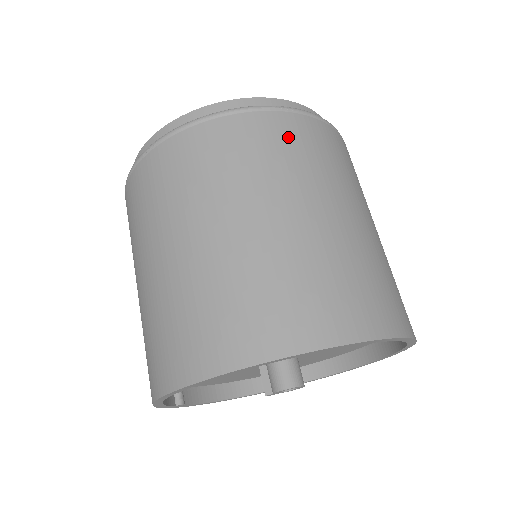
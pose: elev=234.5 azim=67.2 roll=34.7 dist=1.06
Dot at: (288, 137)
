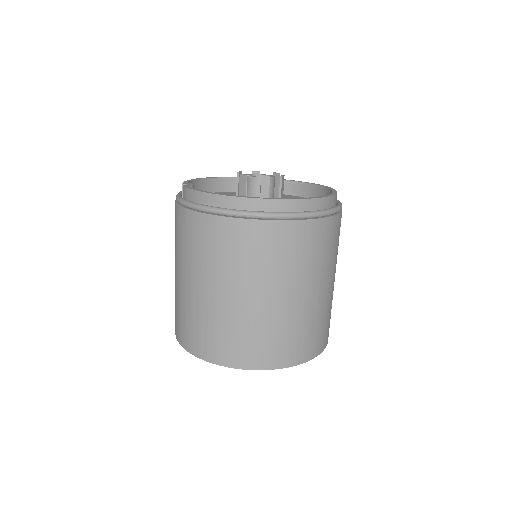
Dot at: (328, 237)
